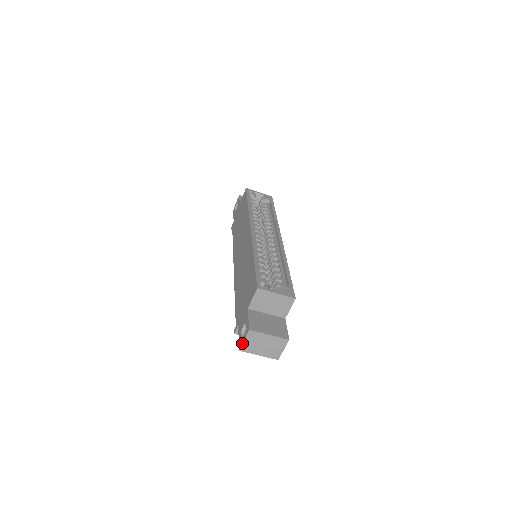
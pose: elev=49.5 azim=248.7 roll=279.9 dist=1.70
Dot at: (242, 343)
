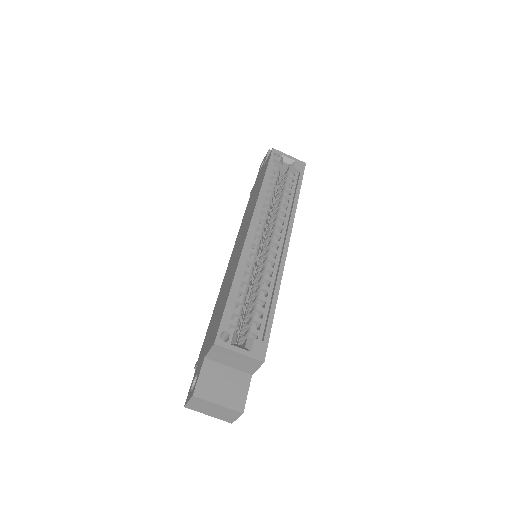
Dot at: (186, 402)
